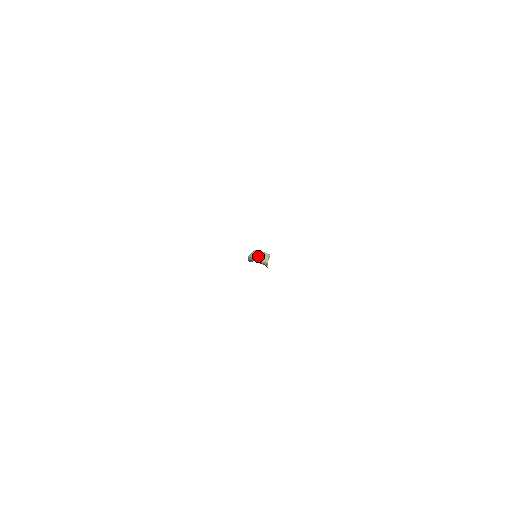
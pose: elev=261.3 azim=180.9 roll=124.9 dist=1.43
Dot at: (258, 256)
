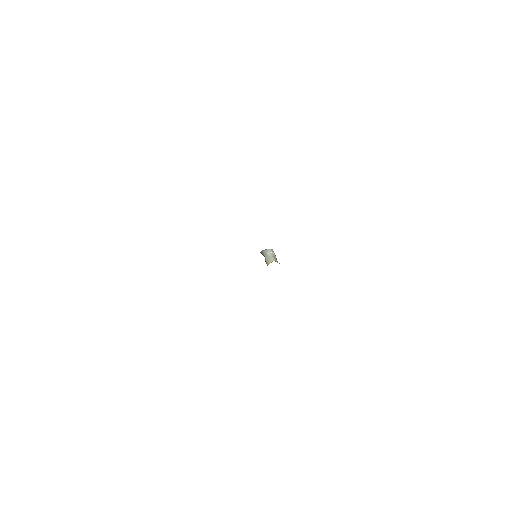
Dot at: (267, 255)
